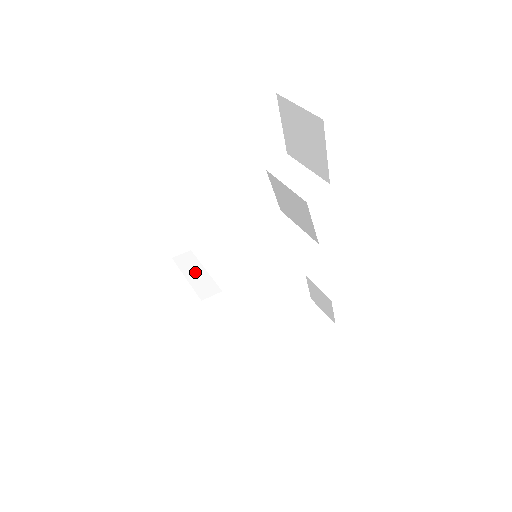
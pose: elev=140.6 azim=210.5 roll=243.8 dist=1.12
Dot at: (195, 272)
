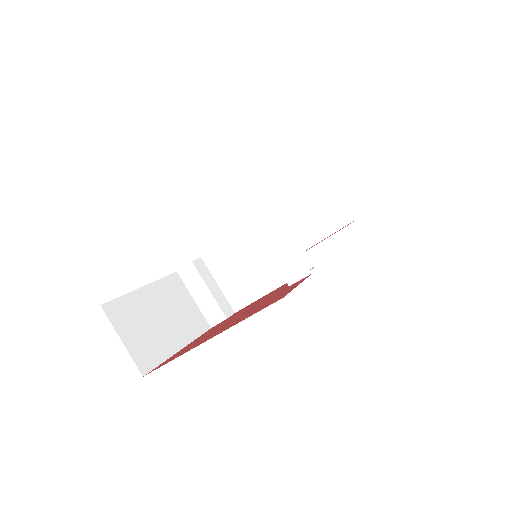
Dot at: (200, 293)
